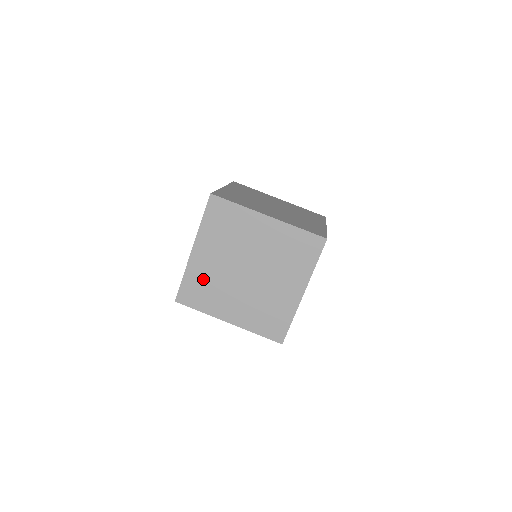
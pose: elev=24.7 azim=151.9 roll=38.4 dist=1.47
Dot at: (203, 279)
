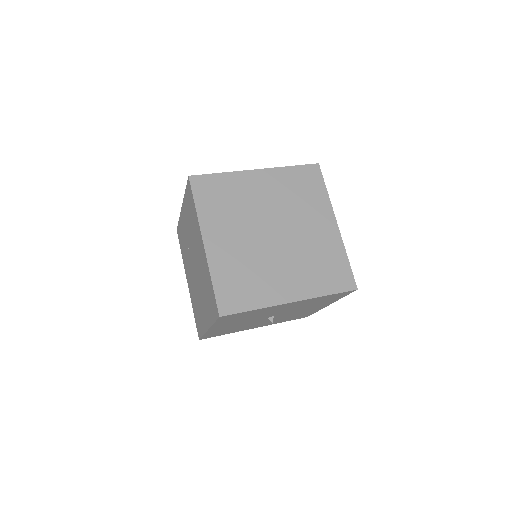
Dot at: (183, 236)
